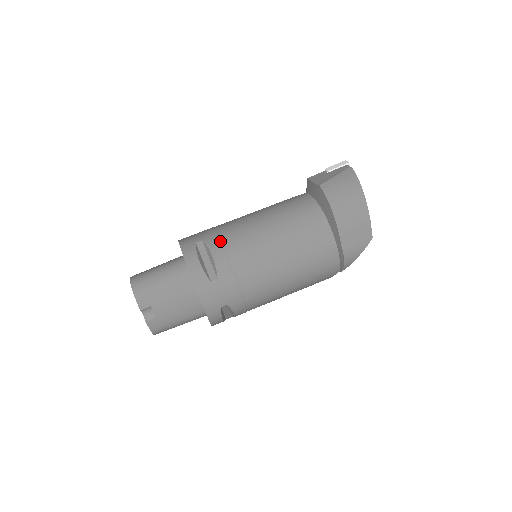
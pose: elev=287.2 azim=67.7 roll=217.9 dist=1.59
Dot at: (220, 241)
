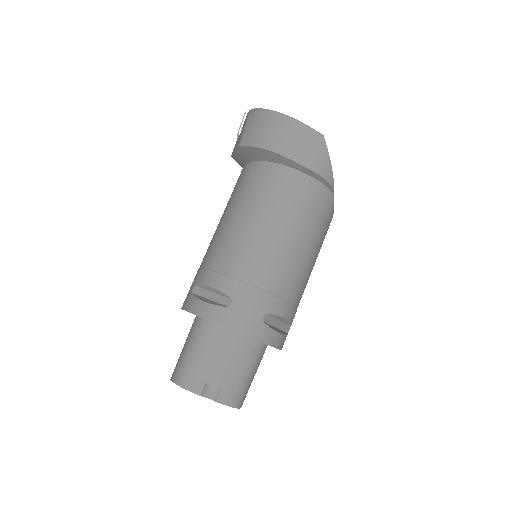
Dot at: (207, 270)
